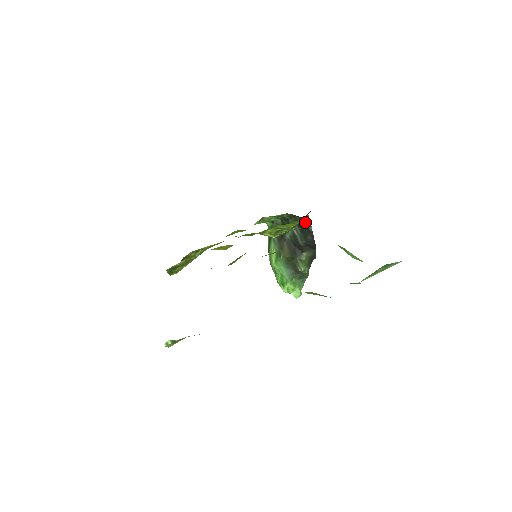
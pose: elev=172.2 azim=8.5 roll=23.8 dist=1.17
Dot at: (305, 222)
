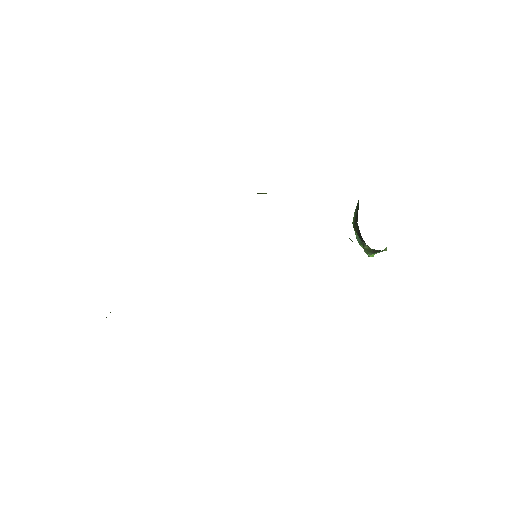
Dot at: occluded
